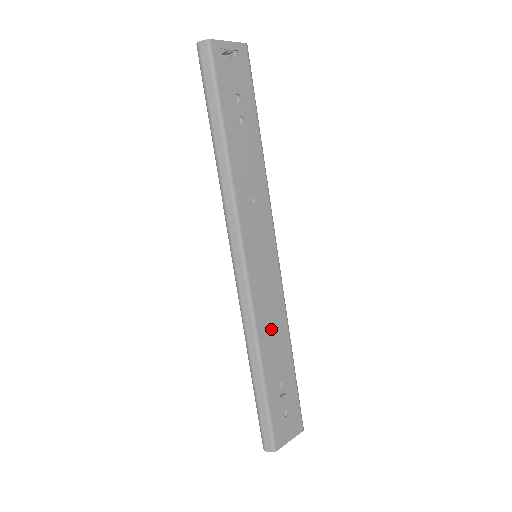
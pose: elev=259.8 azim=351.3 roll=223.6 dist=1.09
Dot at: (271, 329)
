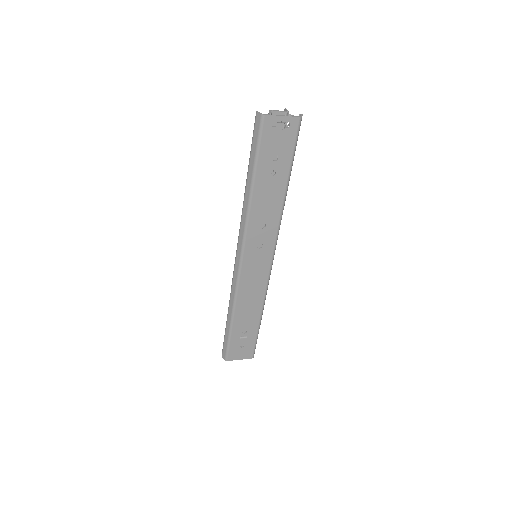
Dot at: (248, 301)
